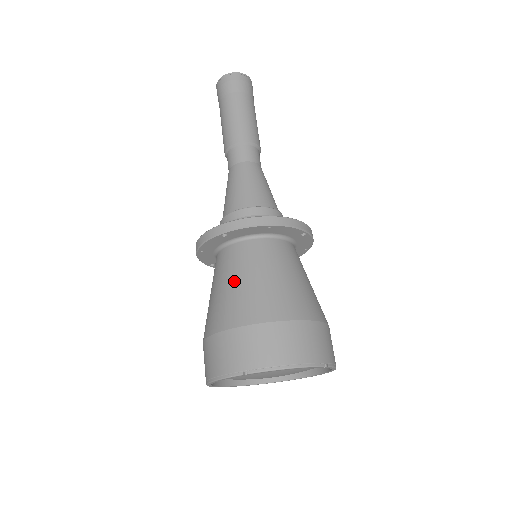
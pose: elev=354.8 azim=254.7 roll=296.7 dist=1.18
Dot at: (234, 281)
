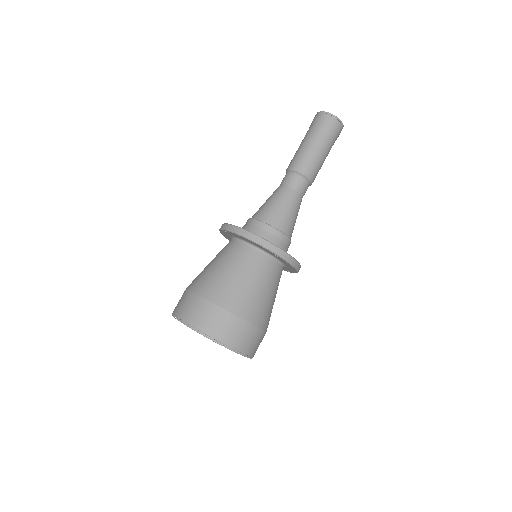
Dot at: (213, 263)
